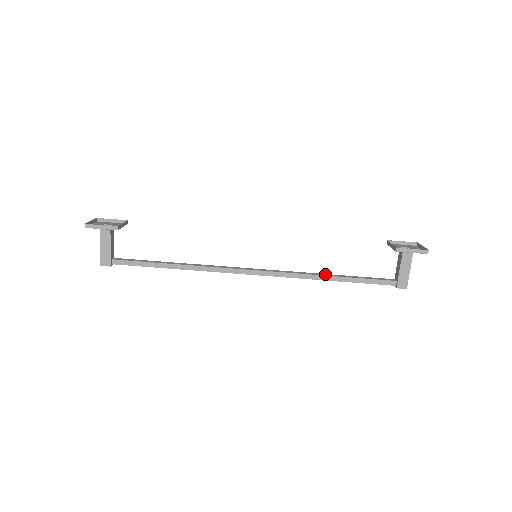
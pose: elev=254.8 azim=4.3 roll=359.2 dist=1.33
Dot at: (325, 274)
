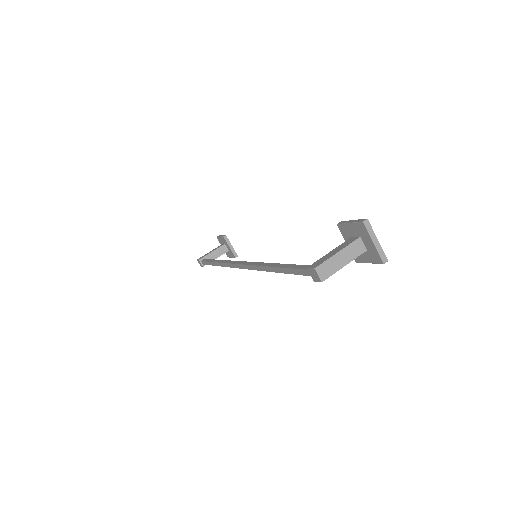
Dot at: occluded
